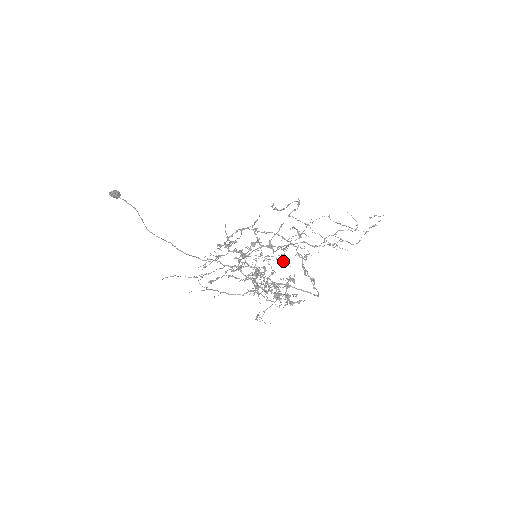
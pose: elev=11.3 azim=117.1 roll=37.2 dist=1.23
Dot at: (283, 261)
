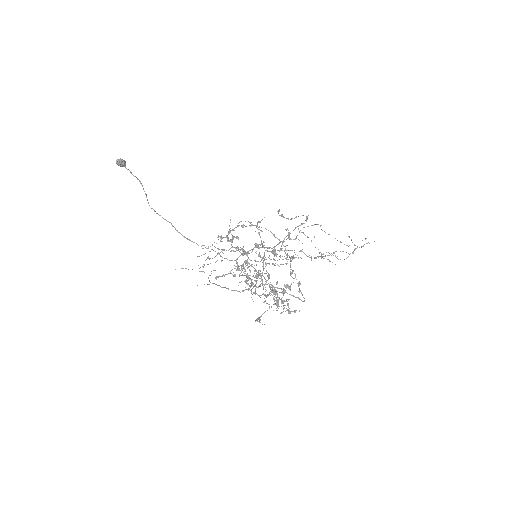
Dot at: occluded
